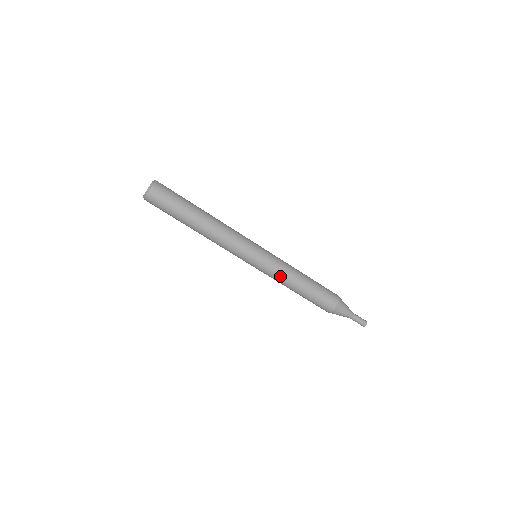
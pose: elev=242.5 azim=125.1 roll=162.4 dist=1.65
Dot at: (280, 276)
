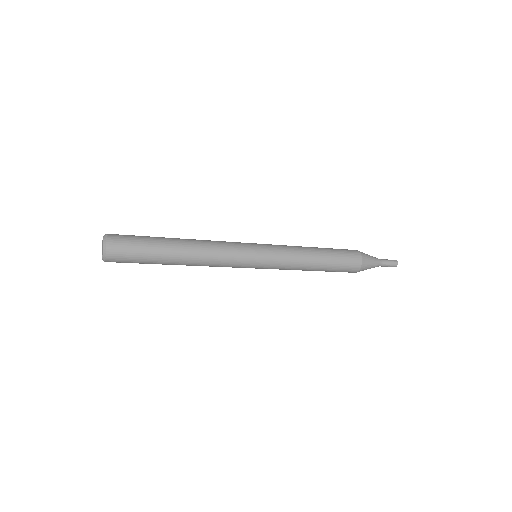
Dot at: (292, 264)
